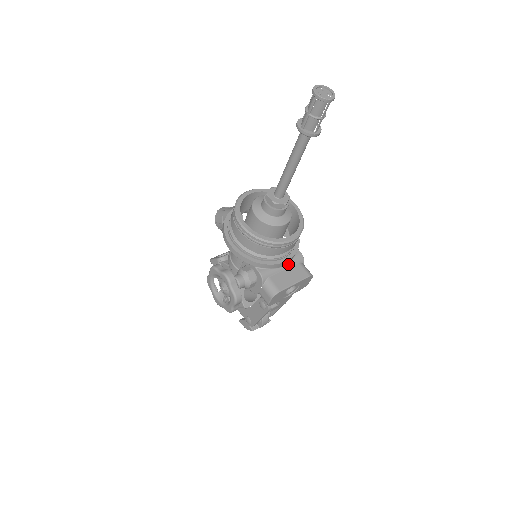
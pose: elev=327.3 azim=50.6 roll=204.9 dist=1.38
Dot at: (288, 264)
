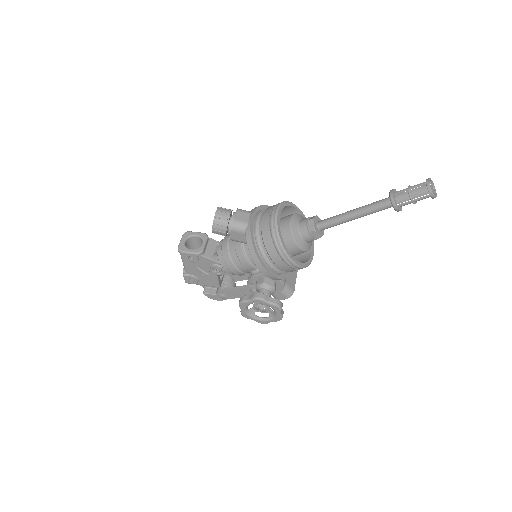
Dot at: occluded
